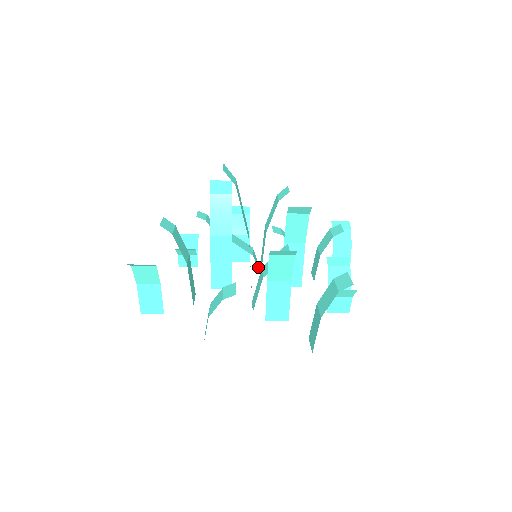
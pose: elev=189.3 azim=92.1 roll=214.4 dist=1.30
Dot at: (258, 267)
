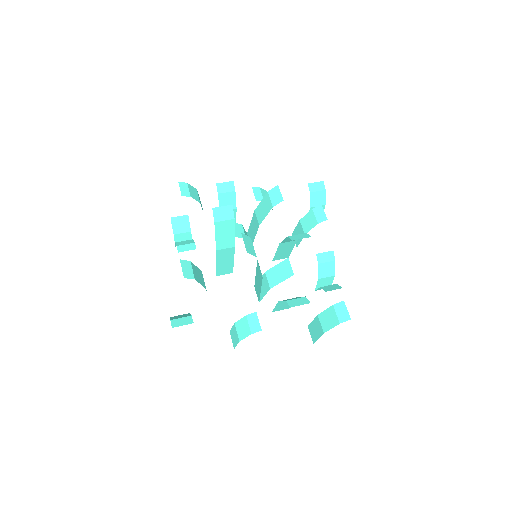
Dot at: occluded
